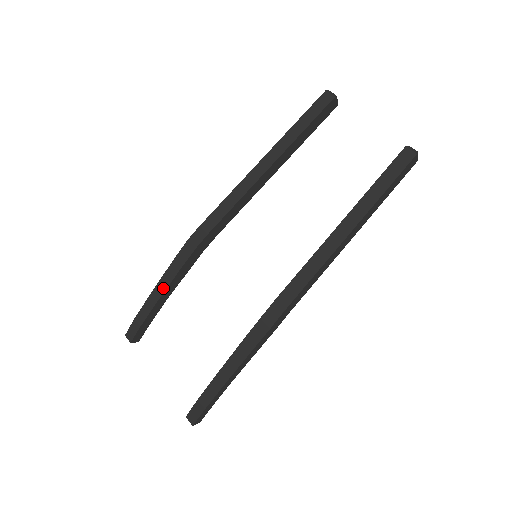
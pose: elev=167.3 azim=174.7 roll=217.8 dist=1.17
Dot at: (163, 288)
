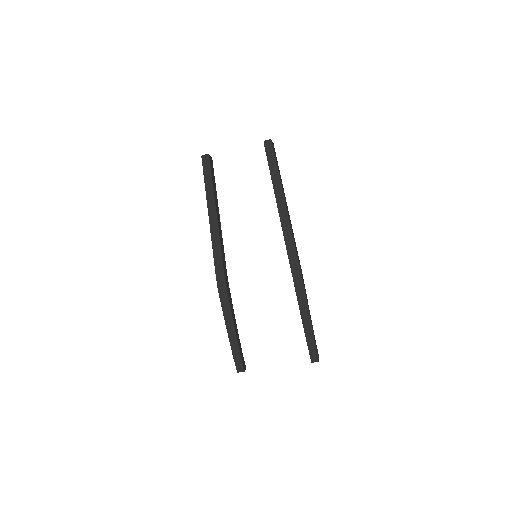
Dot at: (231, 323)
